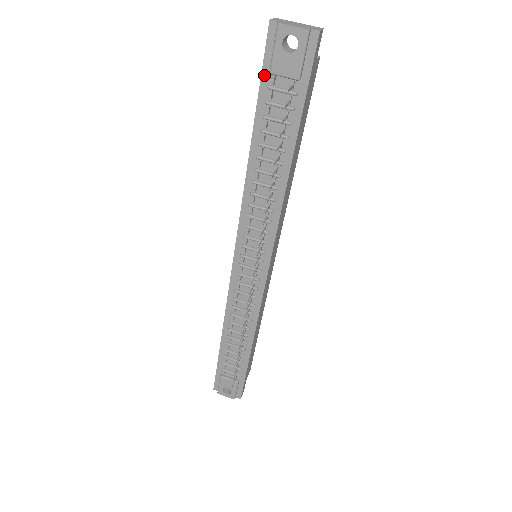
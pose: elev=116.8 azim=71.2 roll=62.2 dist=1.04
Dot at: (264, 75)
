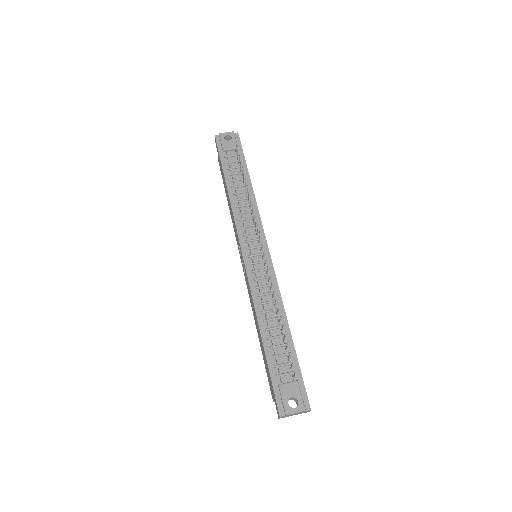
Dot at: (221, 154)
